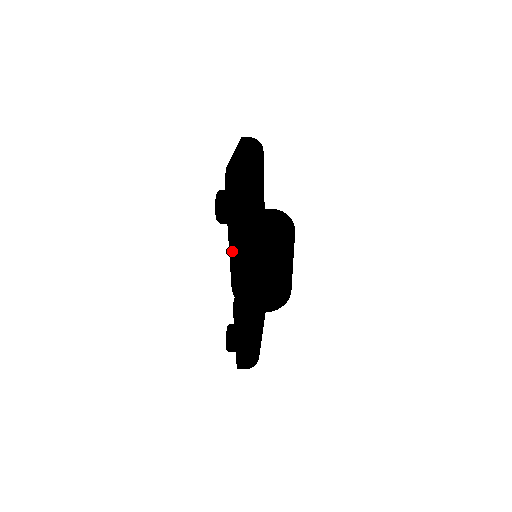
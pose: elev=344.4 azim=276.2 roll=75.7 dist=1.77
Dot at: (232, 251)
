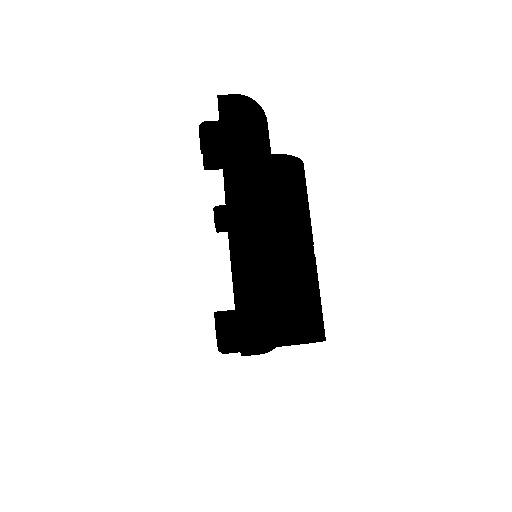
Dot at: occluded
